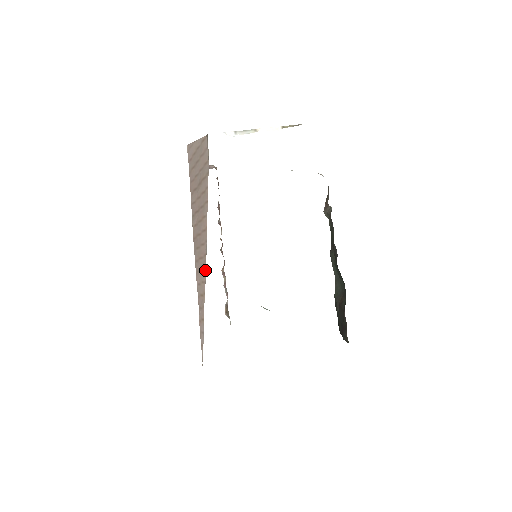
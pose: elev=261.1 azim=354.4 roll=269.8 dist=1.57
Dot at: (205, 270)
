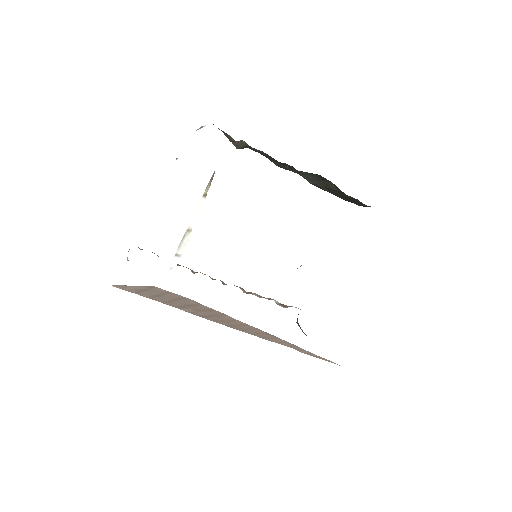
Dot at: (280, 339)
